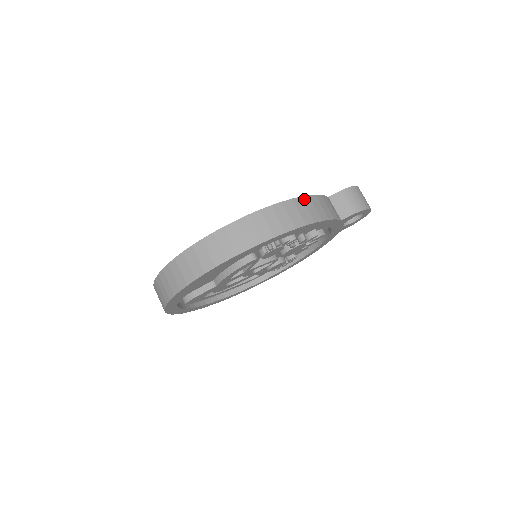
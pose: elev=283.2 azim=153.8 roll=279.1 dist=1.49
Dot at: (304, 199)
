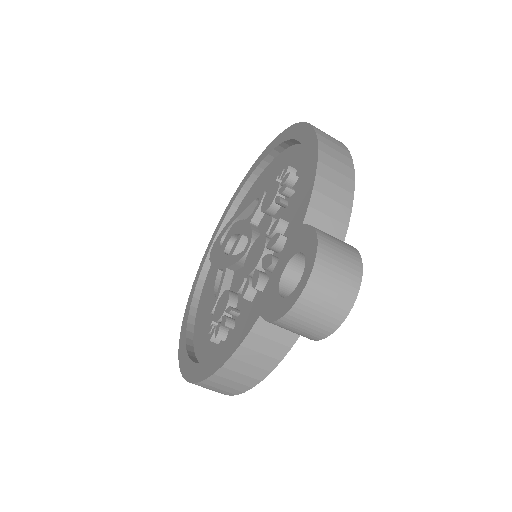
Dot at: (219, 374)
